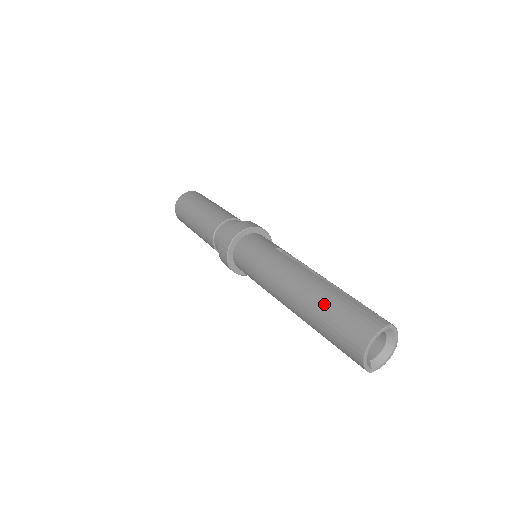
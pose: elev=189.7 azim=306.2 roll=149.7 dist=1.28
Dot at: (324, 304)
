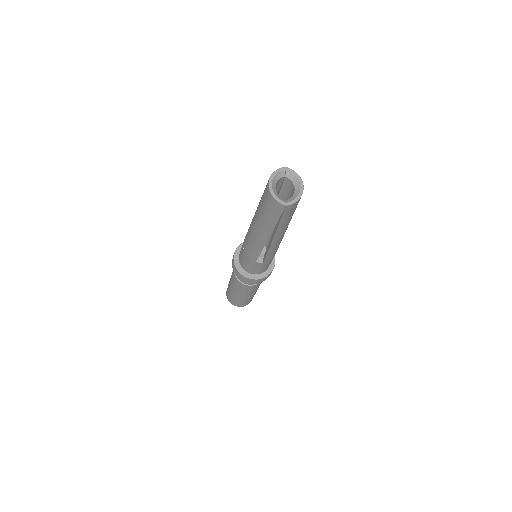
Dot at: (259, 202)
